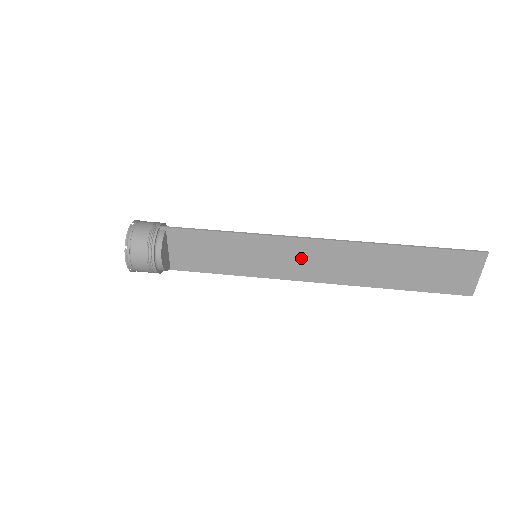
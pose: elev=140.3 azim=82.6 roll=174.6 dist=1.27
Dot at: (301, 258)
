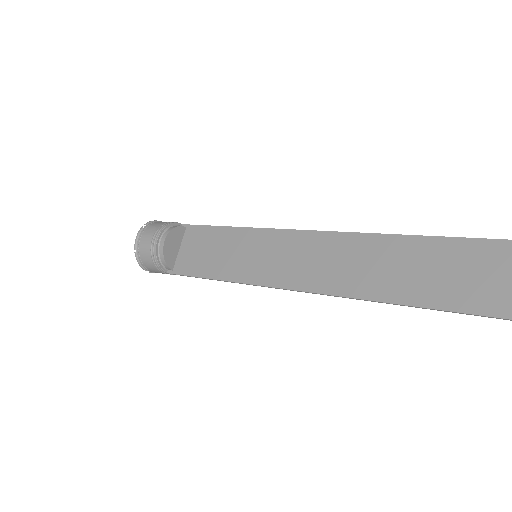
Dot at: (302, 257)
